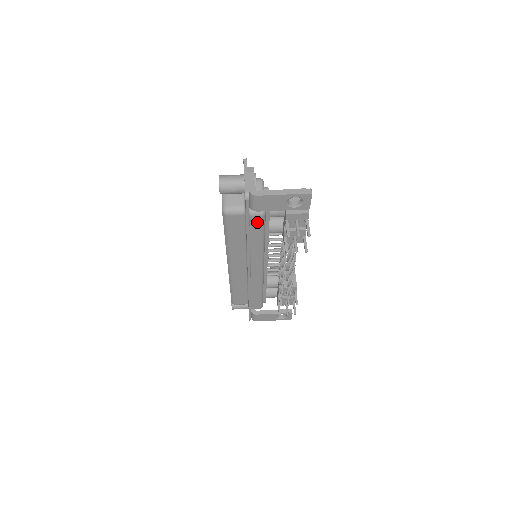
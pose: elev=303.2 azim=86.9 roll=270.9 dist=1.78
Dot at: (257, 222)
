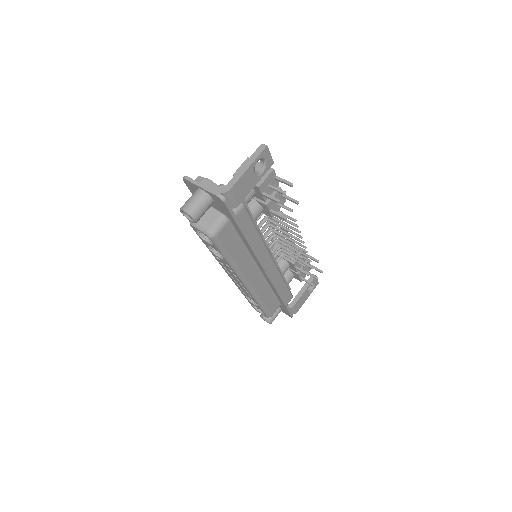
Dot at: (243, 217)
